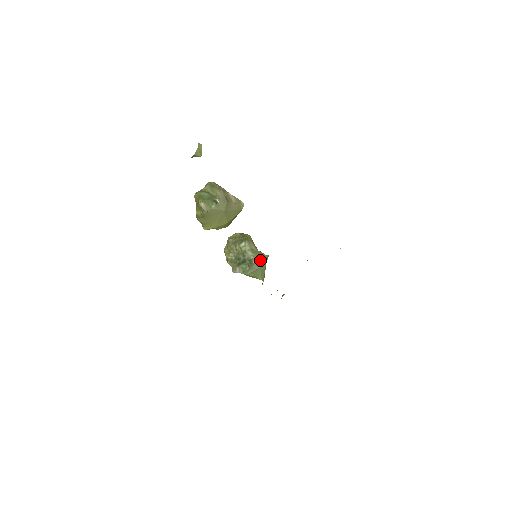
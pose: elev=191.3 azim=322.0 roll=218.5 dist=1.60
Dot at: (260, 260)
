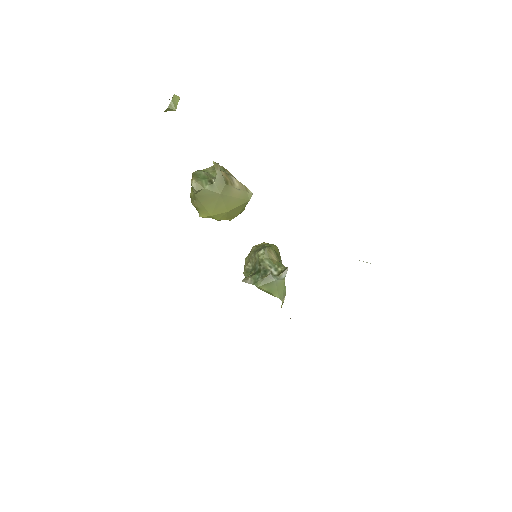
Dot at: (277, 272)
